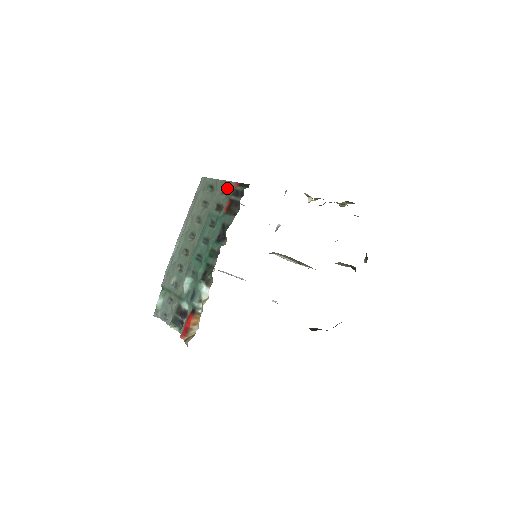
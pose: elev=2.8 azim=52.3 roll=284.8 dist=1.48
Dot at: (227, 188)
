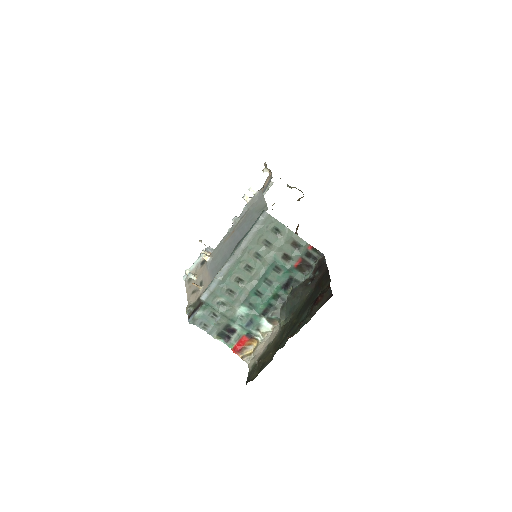
Dot at: (299, 245)
